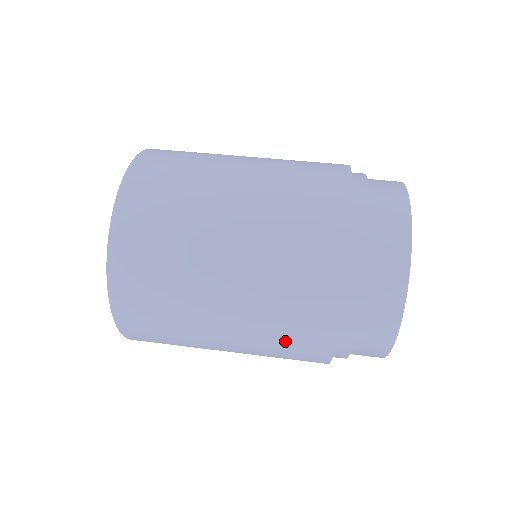
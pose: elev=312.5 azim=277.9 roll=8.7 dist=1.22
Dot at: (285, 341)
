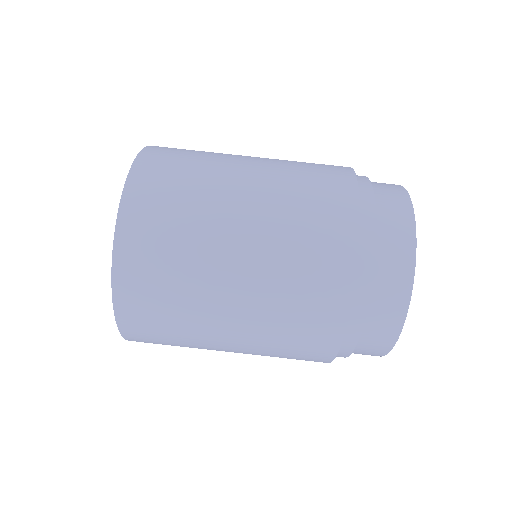
Dot at: occluded
